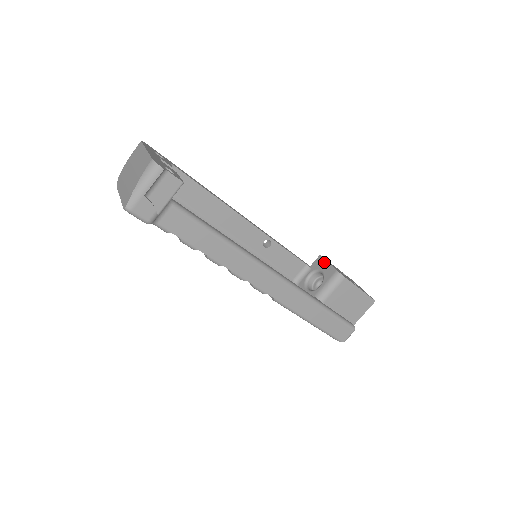
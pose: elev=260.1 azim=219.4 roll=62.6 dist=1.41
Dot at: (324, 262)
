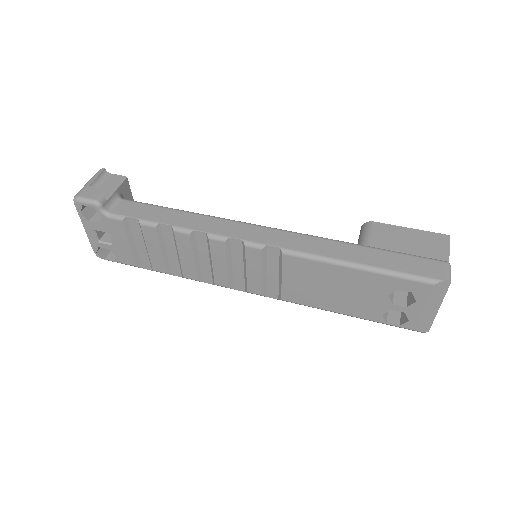
Dot at: occluded
